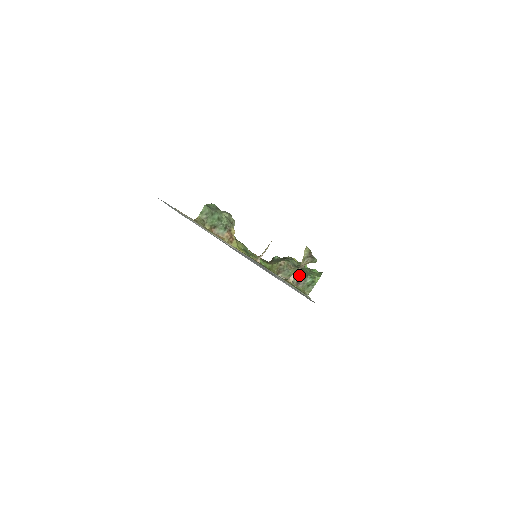
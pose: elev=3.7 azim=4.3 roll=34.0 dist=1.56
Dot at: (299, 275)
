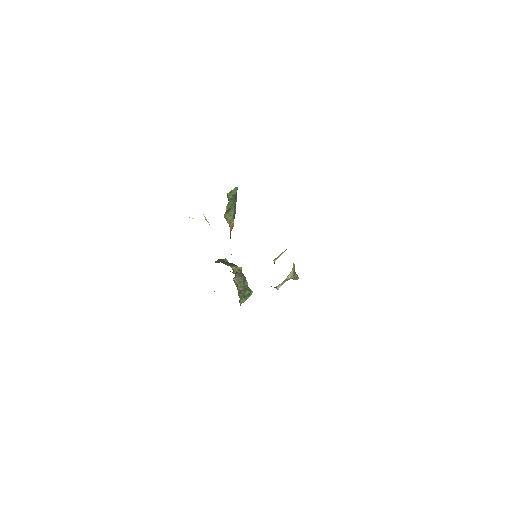
Dot at: (245, 284)
